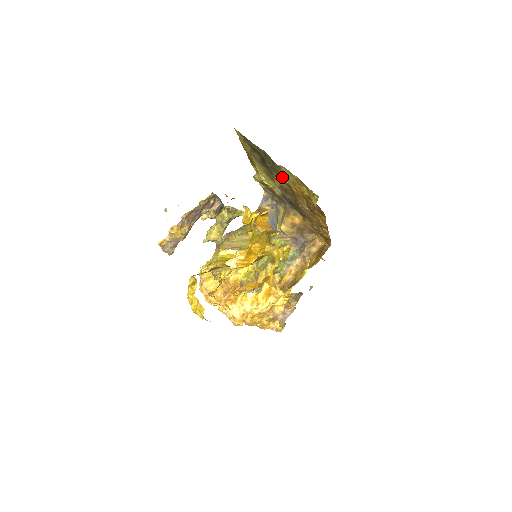
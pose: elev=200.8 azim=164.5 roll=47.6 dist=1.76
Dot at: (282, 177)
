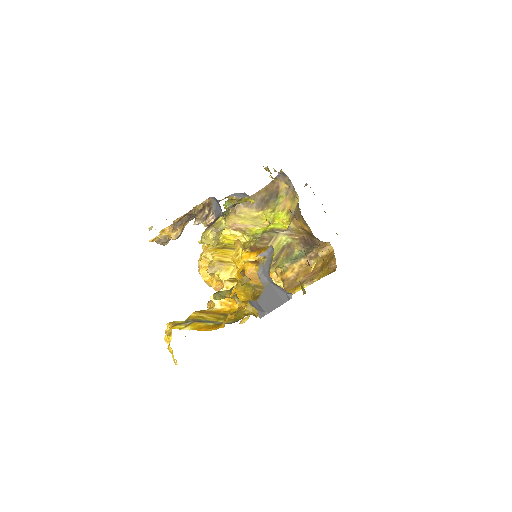
Dot at: occluded
